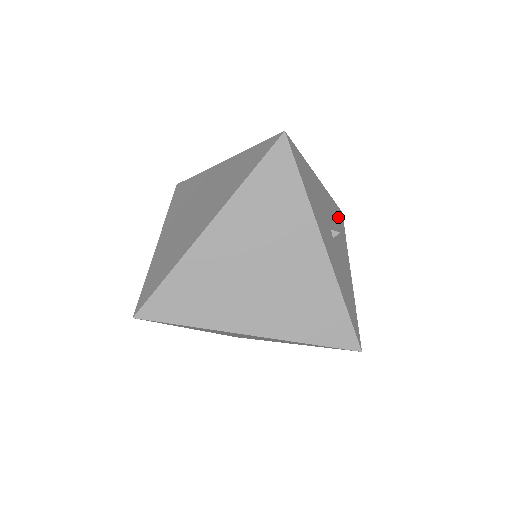
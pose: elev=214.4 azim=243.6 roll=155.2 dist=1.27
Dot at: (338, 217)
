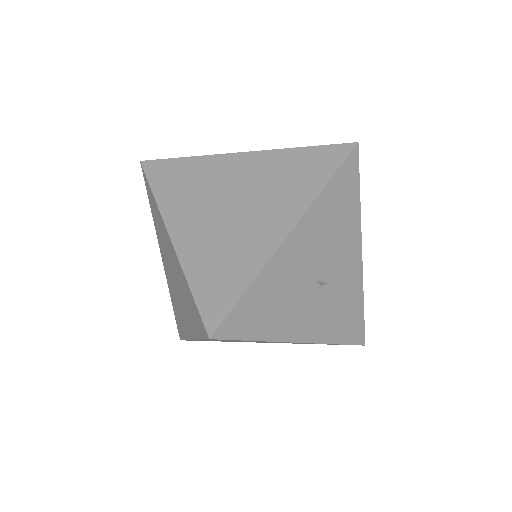
Dot at: (342, 194)
